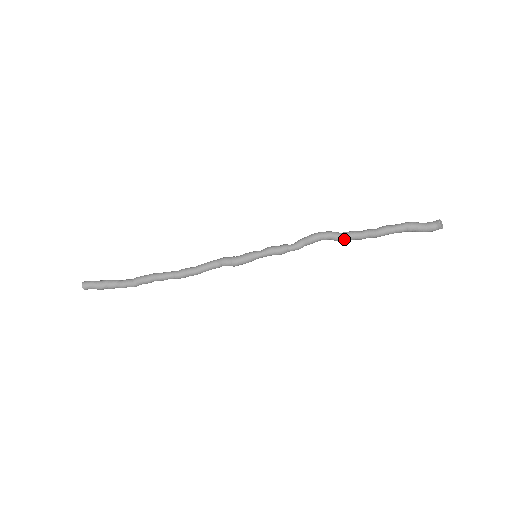
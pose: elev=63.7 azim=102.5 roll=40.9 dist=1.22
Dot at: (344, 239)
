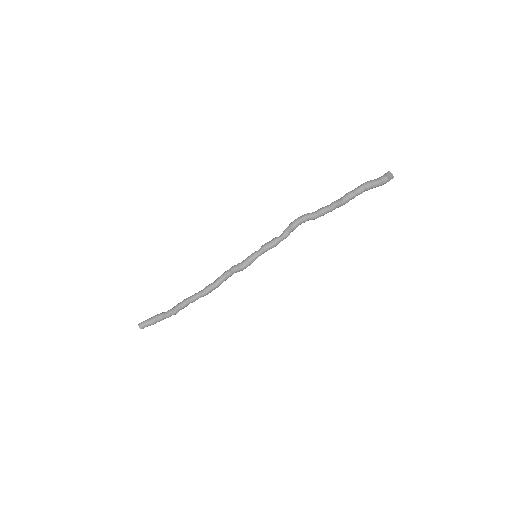
Dot at: (318, 216)
